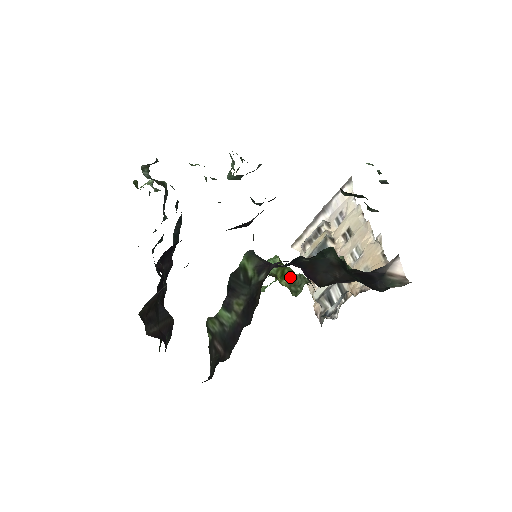
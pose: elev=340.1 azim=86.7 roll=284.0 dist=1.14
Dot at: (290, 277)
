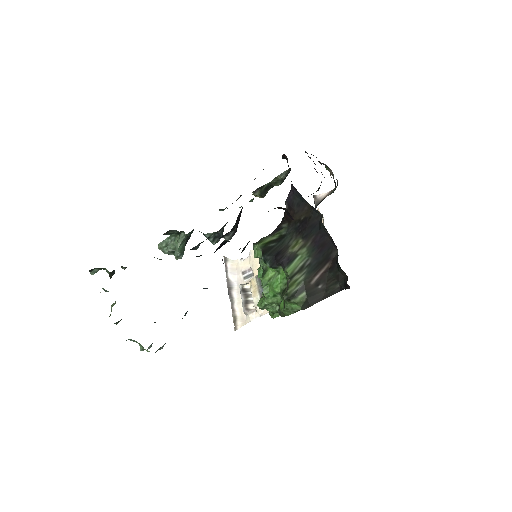
Dot at: occluded
